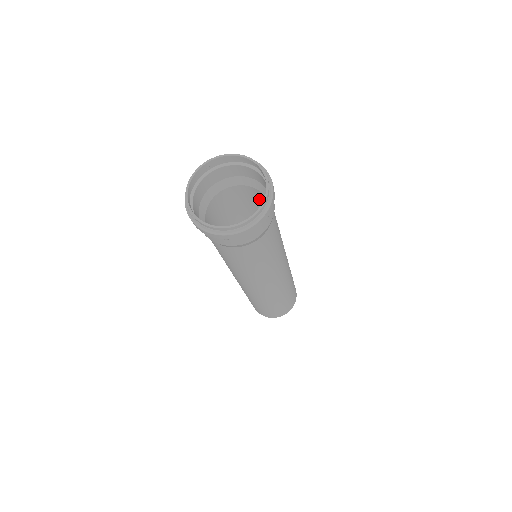
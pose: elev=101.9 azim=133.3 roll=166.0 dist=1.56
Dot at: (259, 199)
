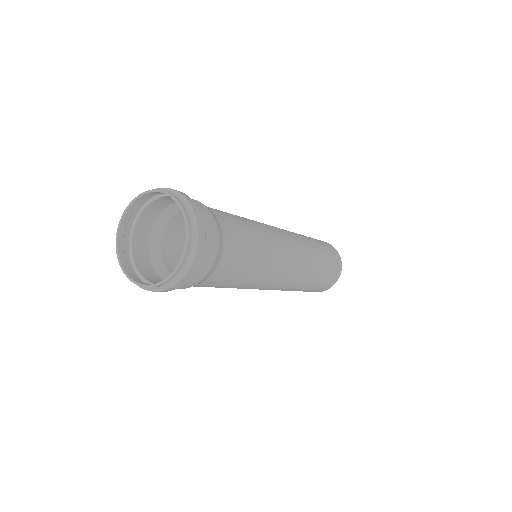
Dot at: occluded
